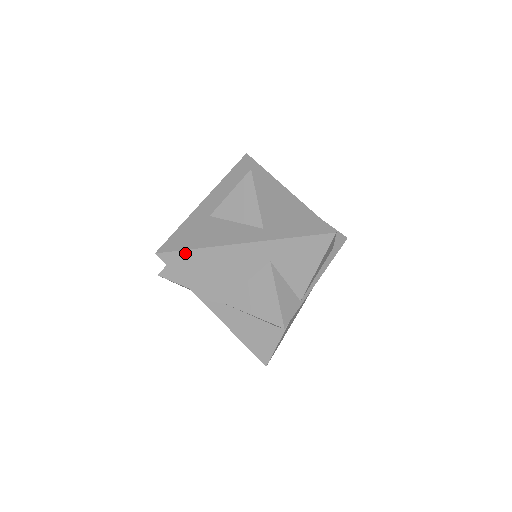
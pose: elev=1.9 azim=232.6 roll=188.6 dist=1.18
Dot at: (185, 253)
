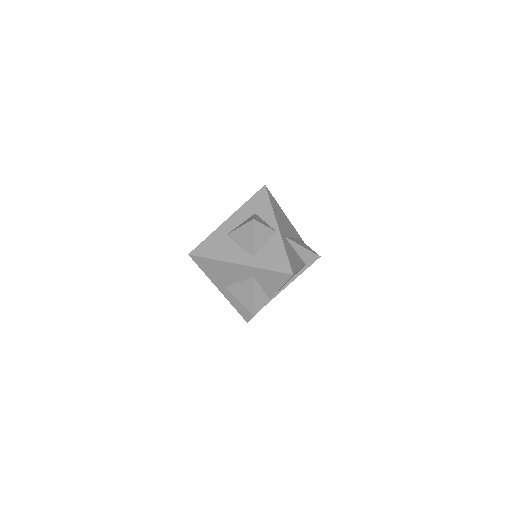
Dot at: (205, 259)
